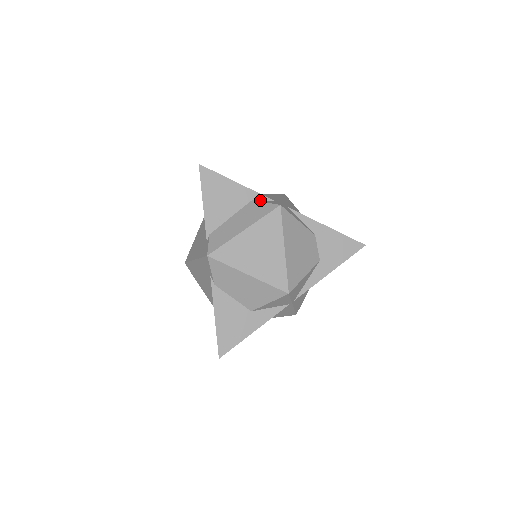
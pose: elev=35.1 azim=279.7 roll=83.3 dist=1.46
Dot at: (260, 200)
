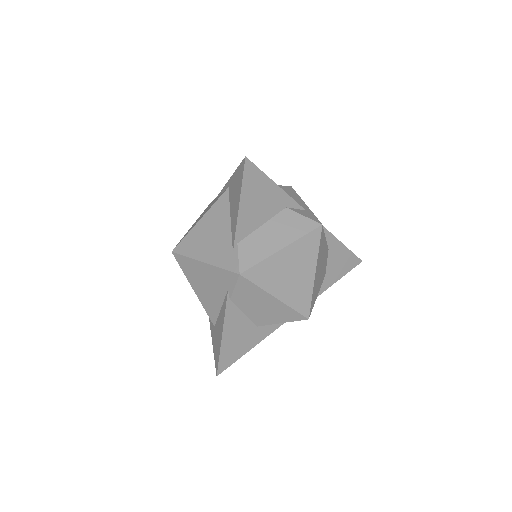
Dot at: (293, 208)
